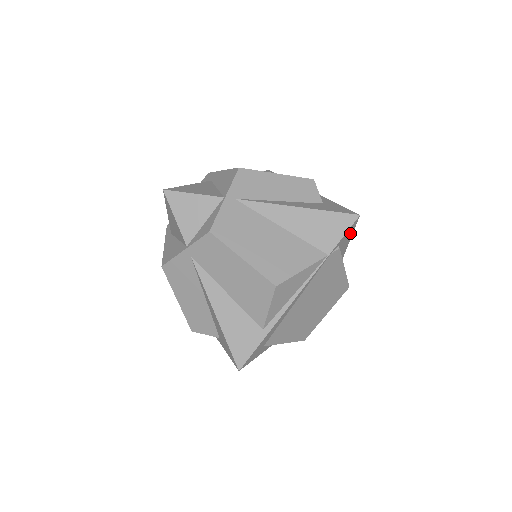
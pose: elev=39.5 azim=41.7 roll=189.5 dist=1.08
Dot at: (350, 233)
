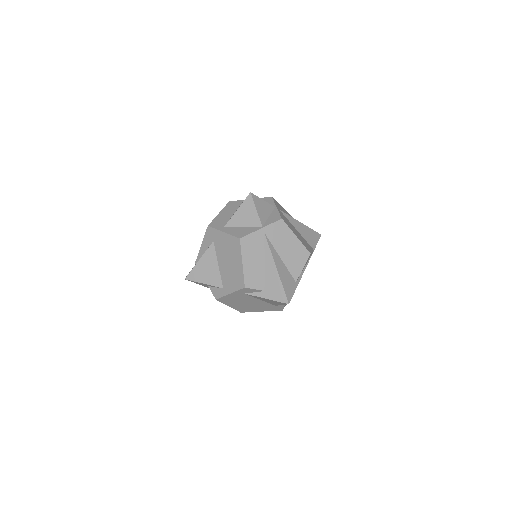
Dot at: occluded
